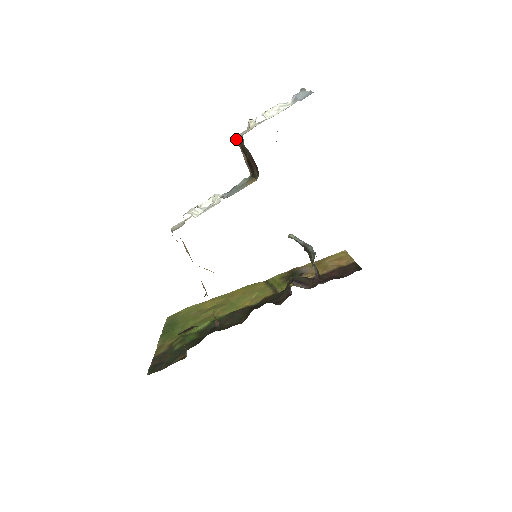
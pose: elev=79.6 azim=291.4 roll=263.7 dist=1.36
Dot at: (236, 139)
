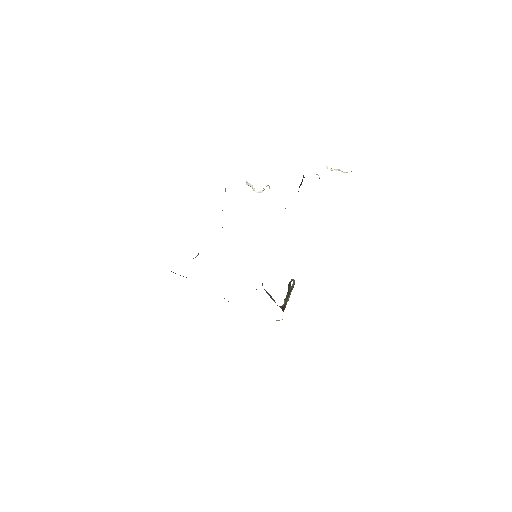
Dot at: occluded
